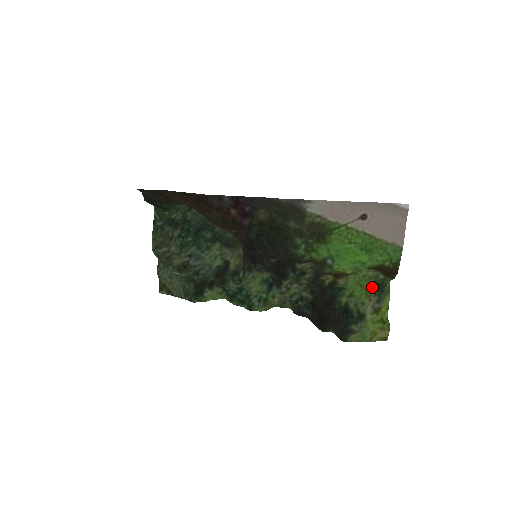
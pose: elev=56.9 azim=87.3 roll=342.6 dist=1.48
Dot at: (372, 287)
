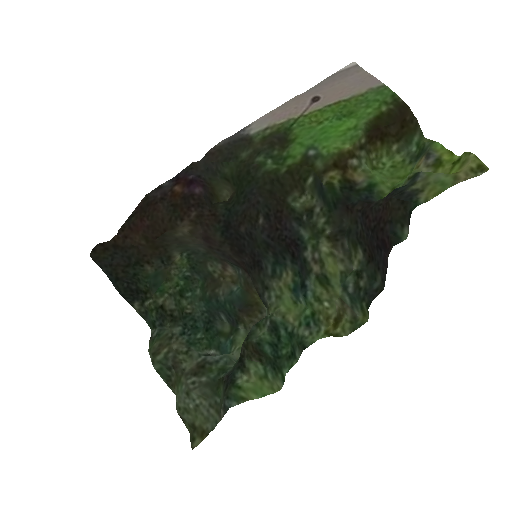
Dot at: (414, 165)
